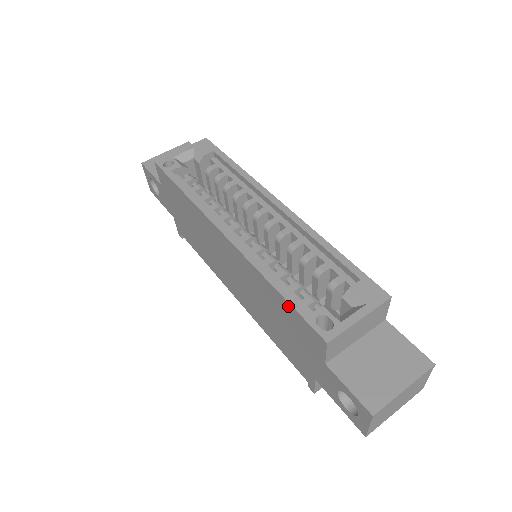
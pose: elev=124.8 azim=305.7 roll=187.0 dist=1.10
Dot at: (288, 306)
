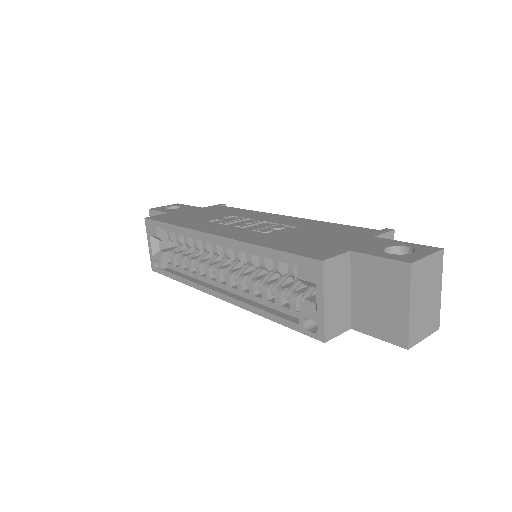
Dot at: occluded
